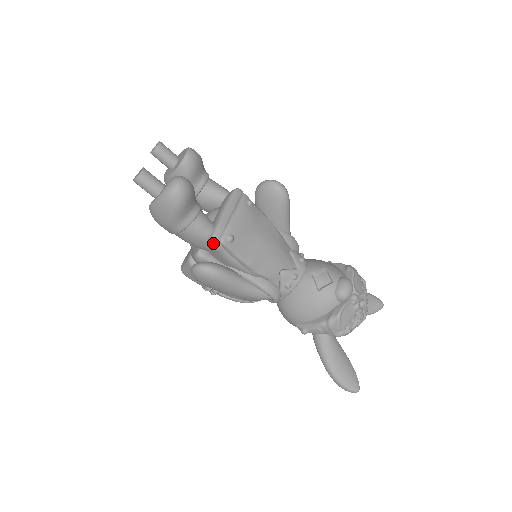
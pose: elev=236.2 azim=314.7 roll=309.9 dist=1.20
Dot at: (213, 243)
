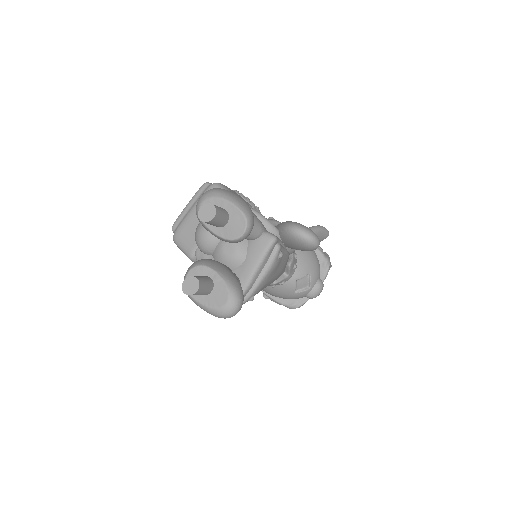
Dot at: occluded
